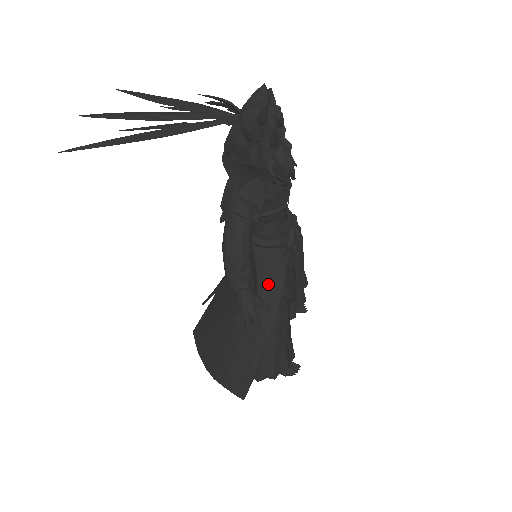
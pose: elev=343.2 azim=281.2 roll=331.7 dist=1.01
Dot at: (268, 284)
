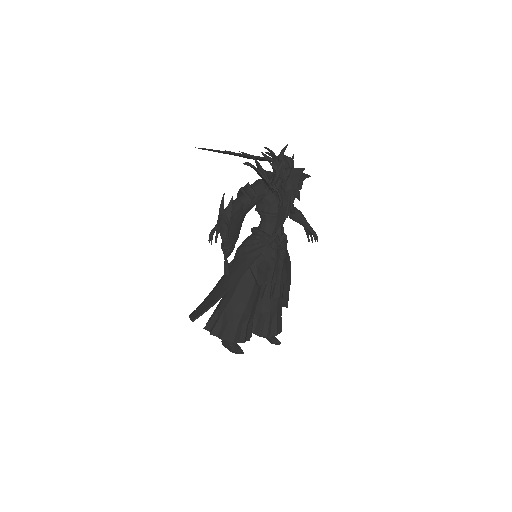
Dot at: (247, 256)
